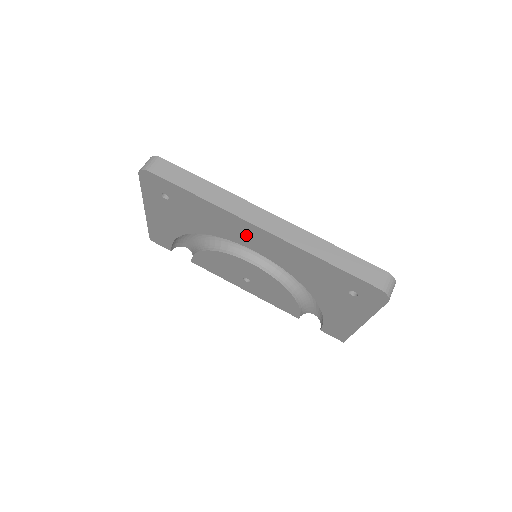
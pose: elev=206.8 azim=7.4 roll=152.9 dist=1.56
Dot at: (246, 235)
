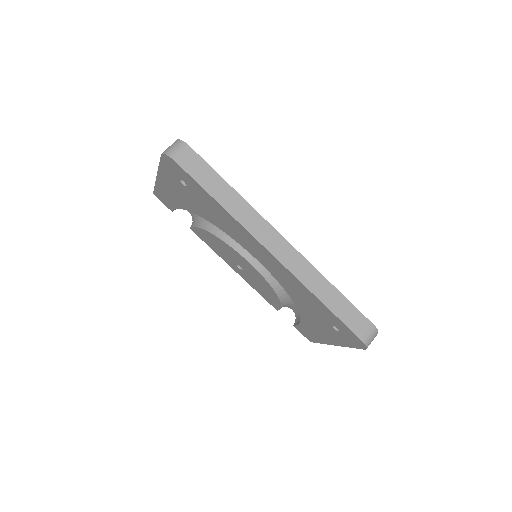
Dot at: (254, 248)
